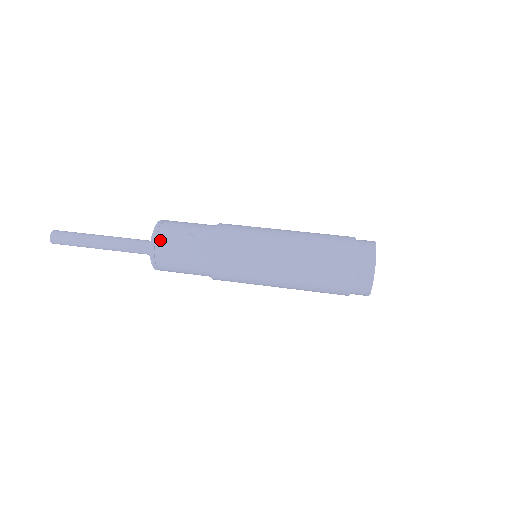
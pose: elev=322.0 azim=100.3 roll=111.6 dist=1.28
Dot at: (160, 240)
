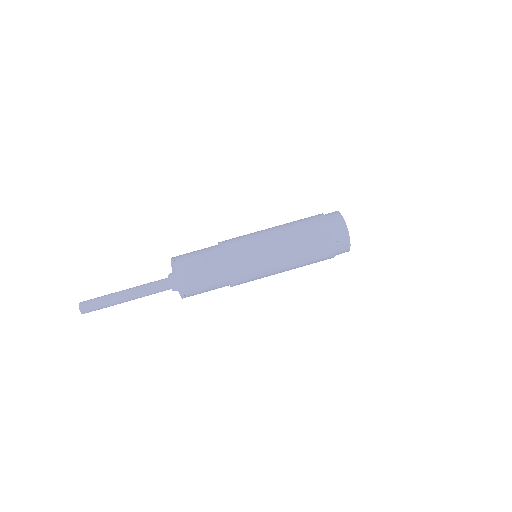
Dot at: (181, 274)
